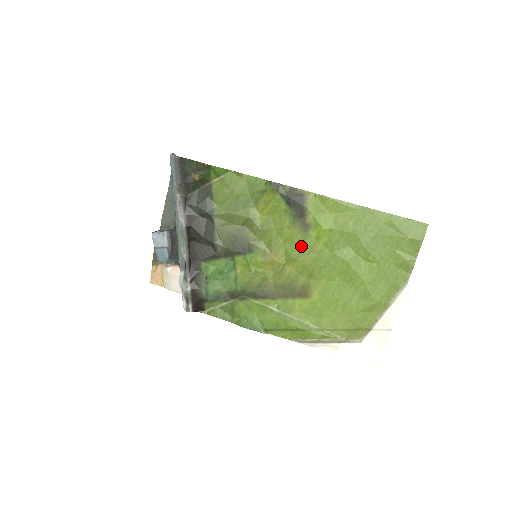
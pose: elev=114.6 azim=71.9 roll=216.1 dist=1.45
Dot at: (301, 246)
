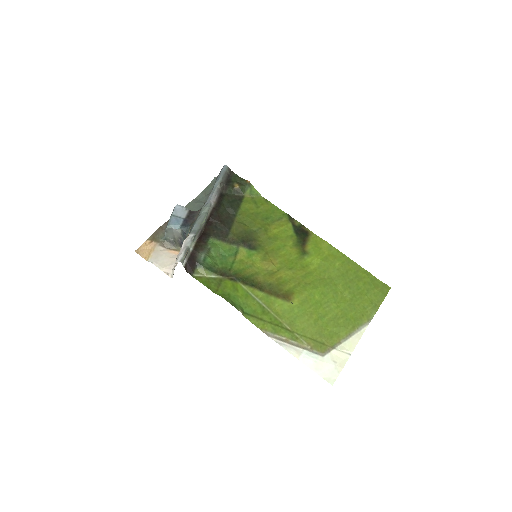
Dot at: (296, 263)
